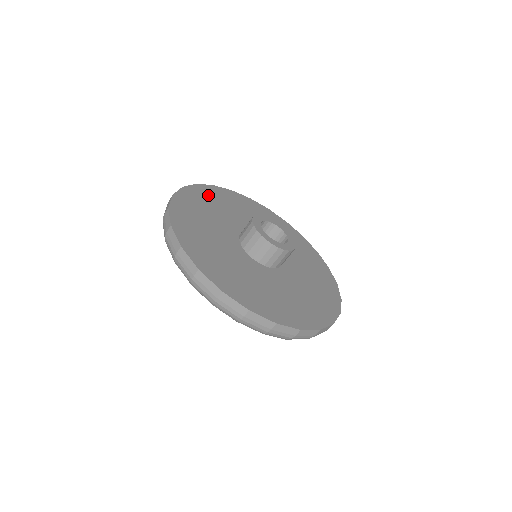
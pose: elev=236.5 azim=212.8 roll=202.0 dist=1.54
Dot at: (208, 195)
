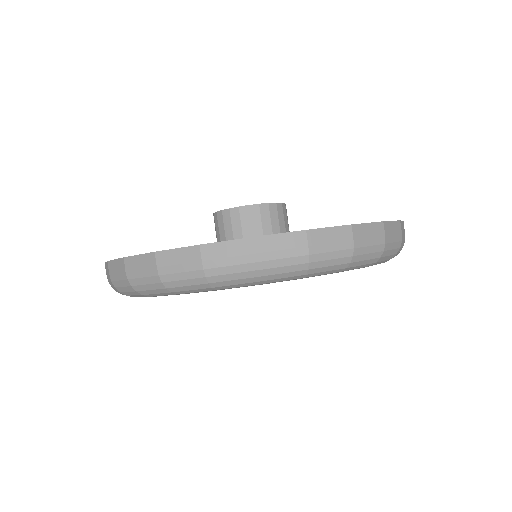
Dot at: occluded
